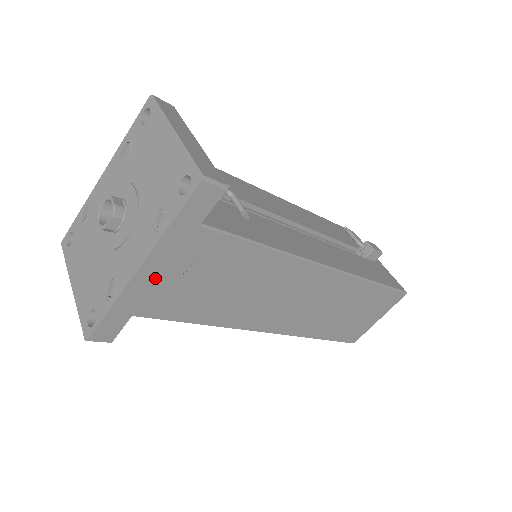
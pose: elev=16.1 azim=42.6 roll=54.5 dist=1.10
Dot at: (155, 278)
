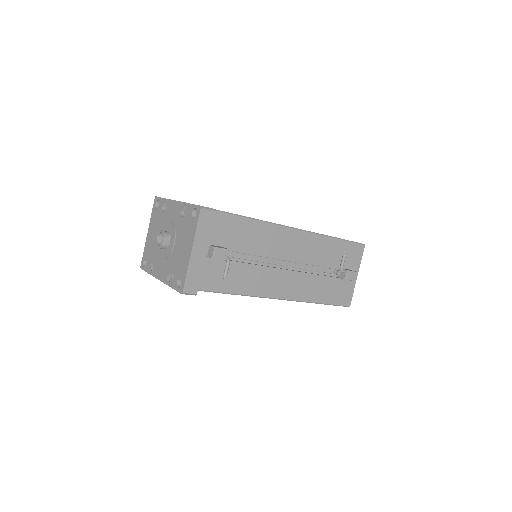
Dot at: occluded
